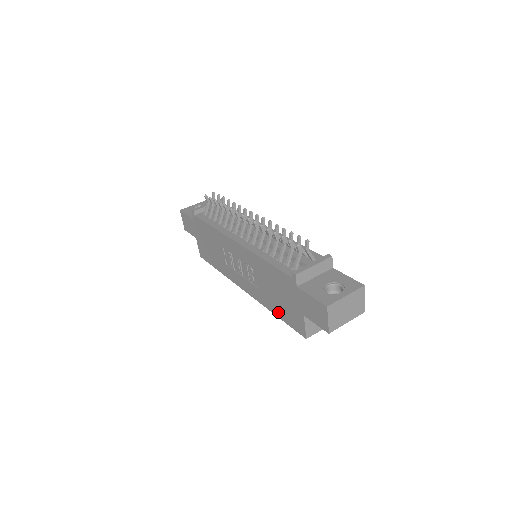
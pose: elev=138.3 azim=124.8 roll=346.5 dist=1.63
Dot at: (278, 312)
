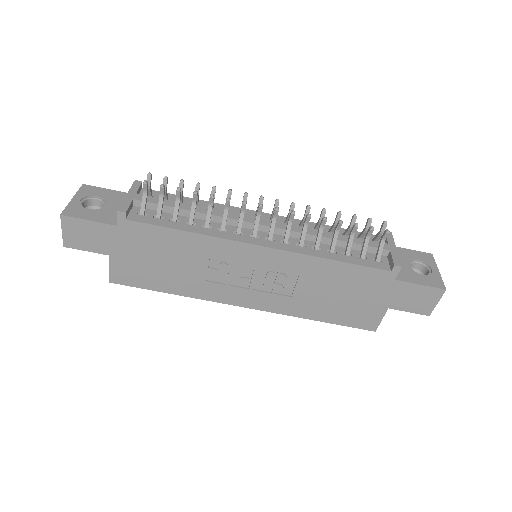
Dot at: (327, 316)
